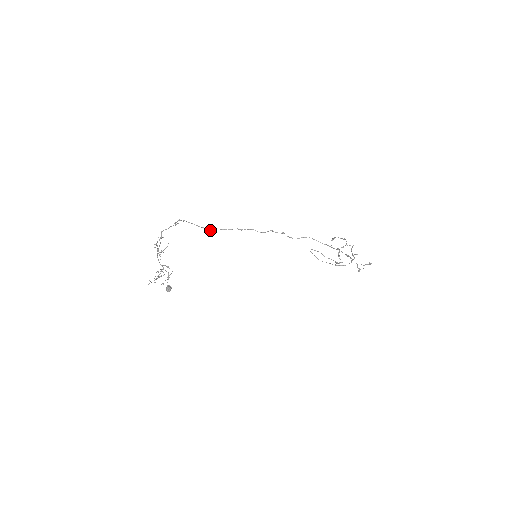
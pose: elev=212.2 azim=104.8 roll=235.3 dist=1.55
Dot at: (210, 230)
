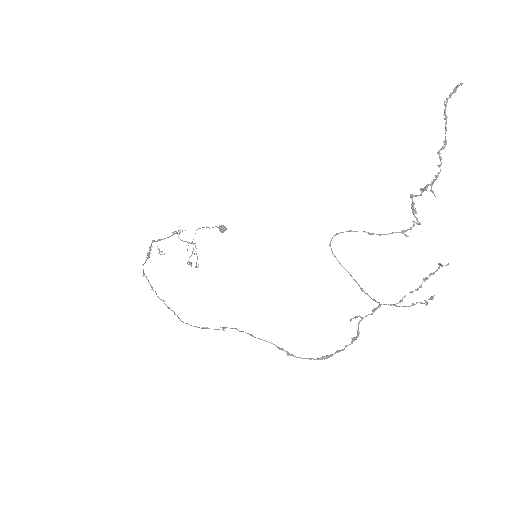
Dot at: (163, 301)
